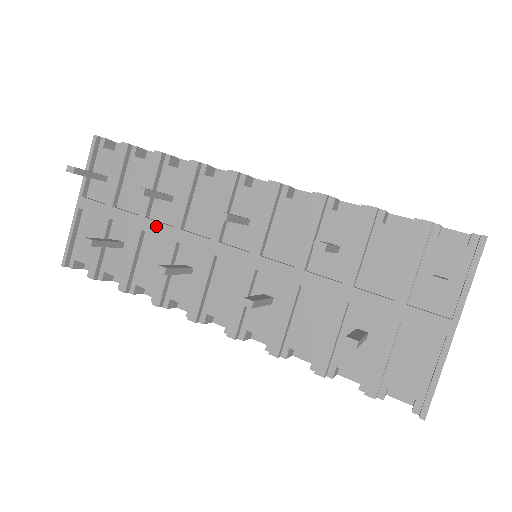
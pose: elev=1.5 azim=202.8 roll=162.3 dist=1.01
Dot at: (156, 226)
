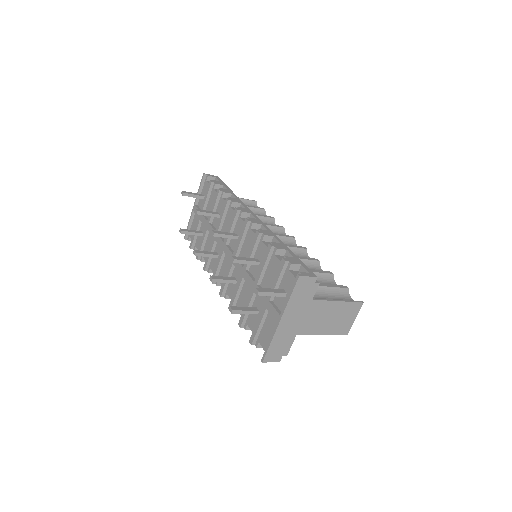
Dot at: (211, 229)
